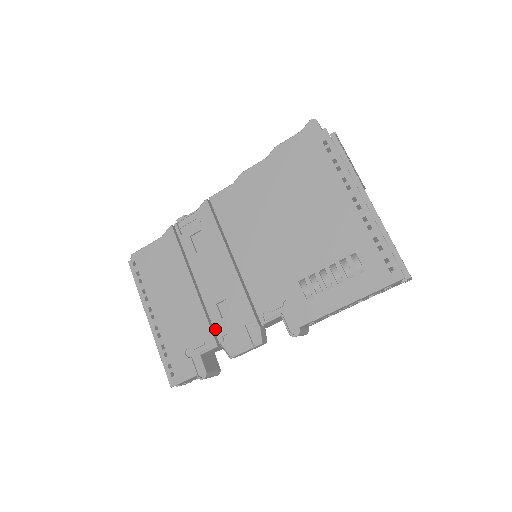
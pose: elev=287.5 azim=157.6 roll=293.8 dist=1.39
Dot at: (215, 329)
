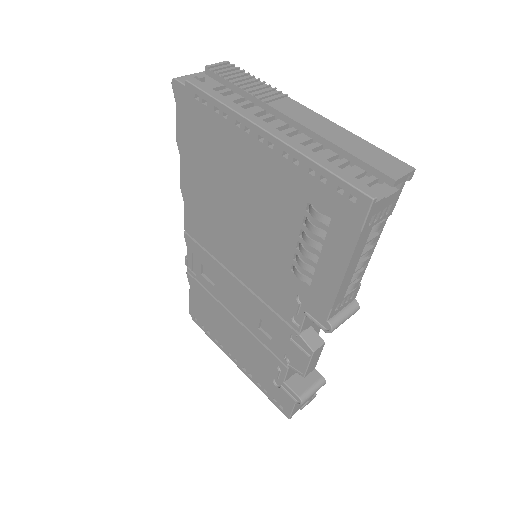
Dot at: (274, 353)
